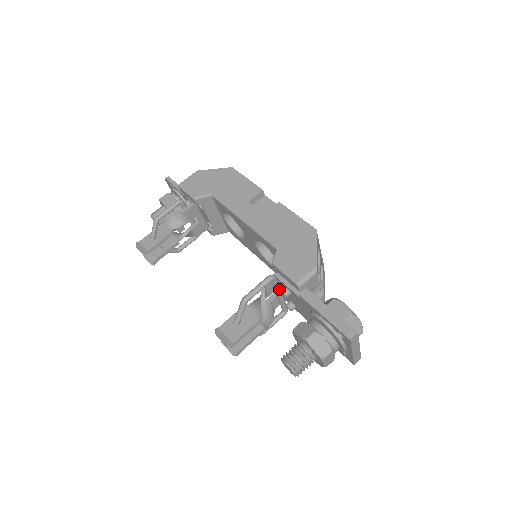
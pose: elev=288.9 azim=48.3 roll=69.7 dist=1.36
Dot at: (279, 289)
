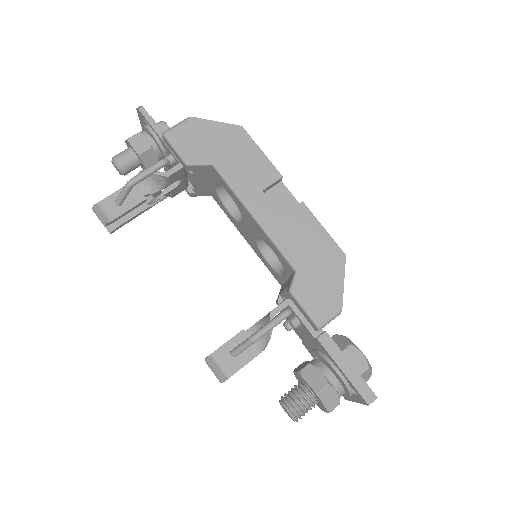
Dot at: occluded
